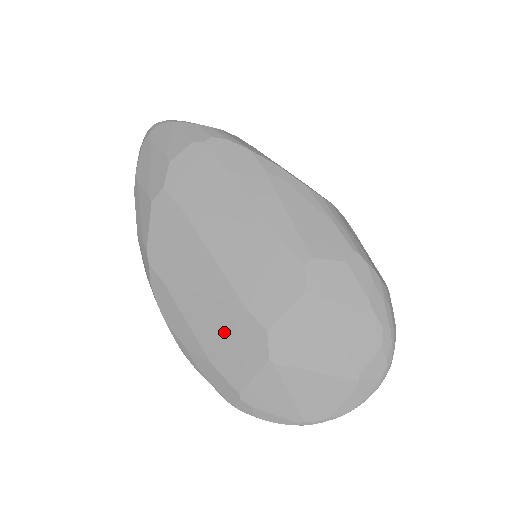
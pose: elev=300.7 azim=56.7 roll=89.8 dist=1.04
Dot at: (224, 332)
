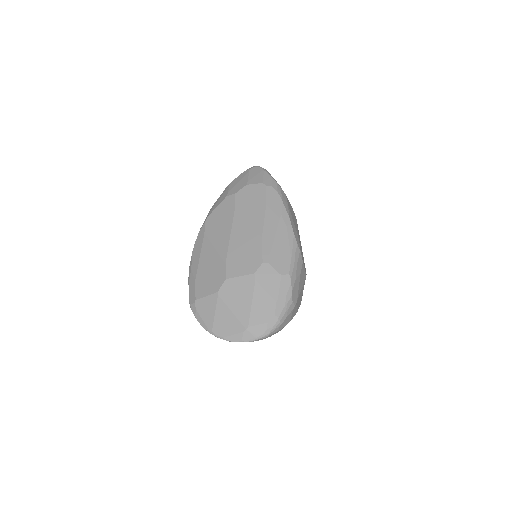
Dot at: (210, 269)
